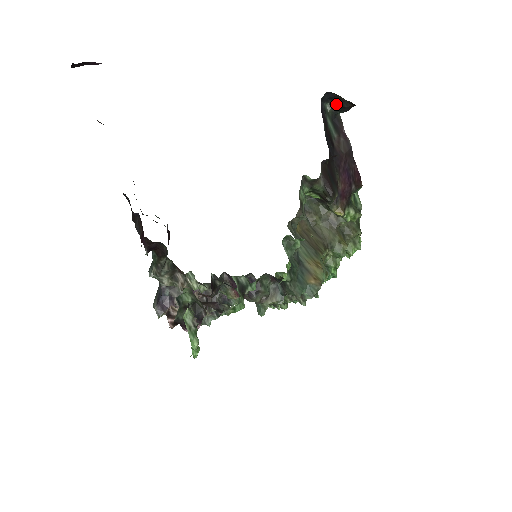
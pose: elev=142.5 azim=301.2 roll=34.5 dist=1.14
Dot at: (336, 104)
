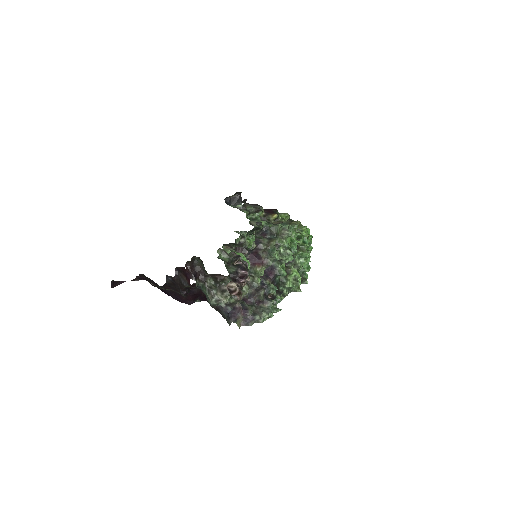
Dot at: (235, 202)
